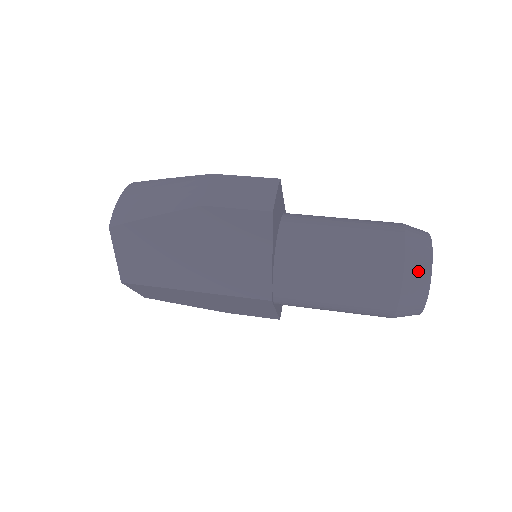
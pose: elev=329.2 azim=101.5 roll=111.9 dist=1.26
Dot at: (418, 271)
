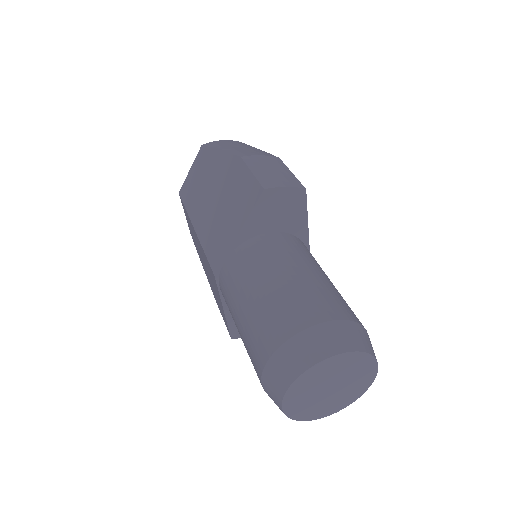
Dot at: (307, 348)
